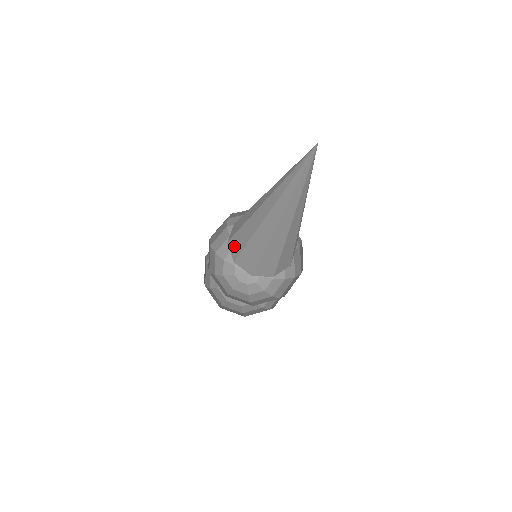
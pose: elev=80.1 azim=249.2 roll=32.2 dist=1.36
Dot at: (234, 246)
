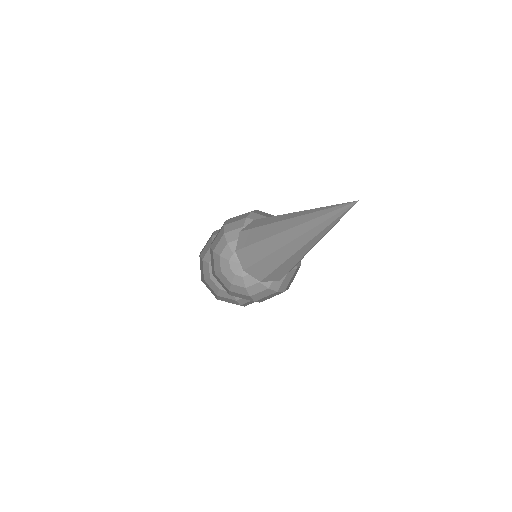
Dot at: (244, 257)
